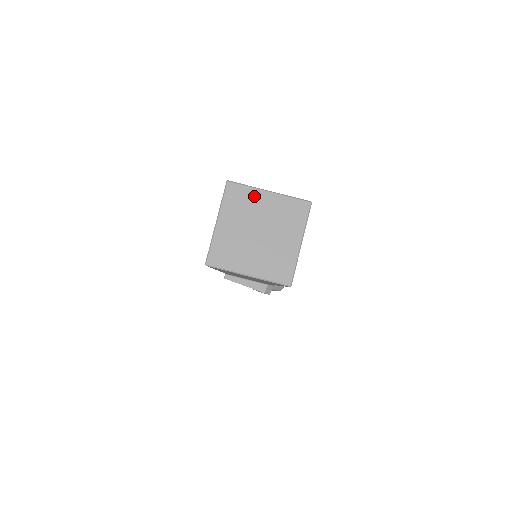
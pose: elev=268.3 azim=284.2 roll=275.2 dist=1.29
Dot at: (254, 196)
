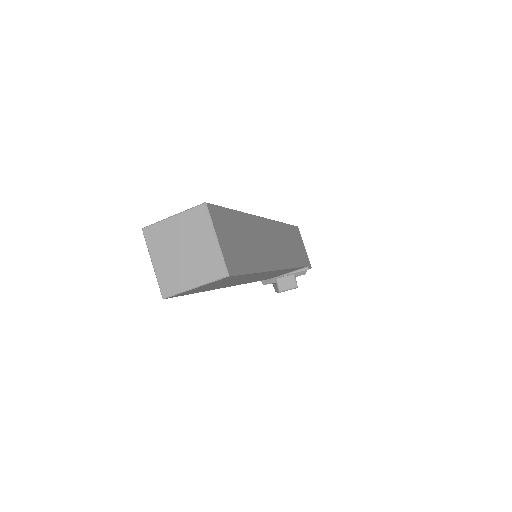
Dot at: (207, 230)
